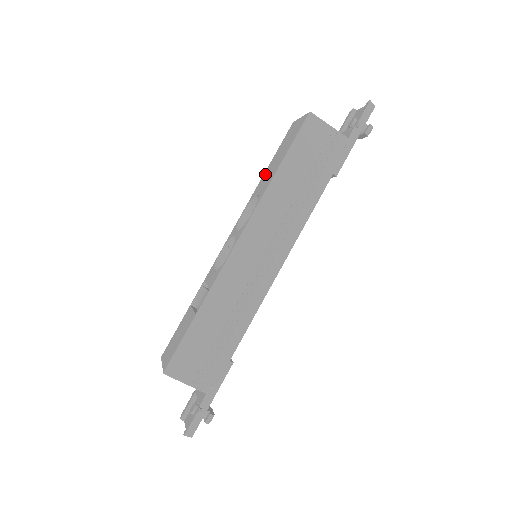
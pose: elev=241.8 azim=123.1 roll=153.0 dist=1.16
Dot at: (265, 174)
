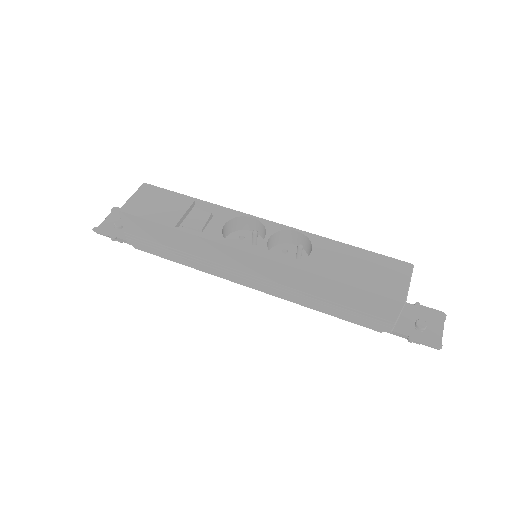
Dot at: (342, 249)
